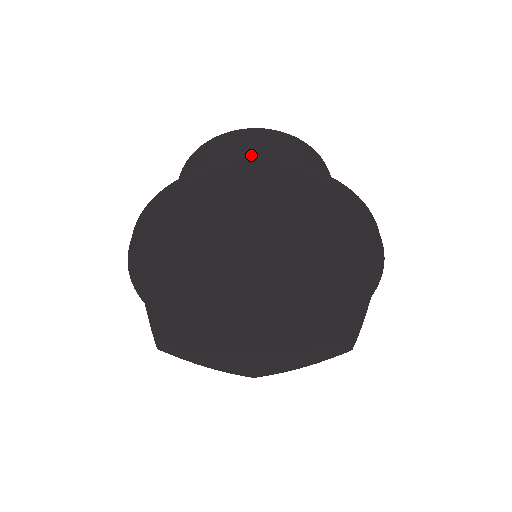
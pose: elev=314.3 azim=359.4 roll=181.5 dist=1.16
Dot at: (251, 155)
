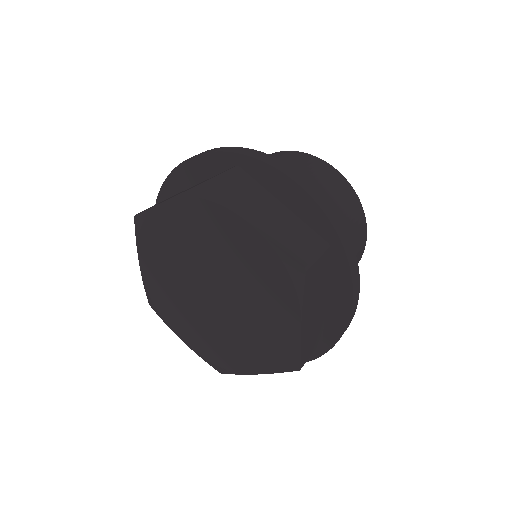
Dot at: (341, 213)
